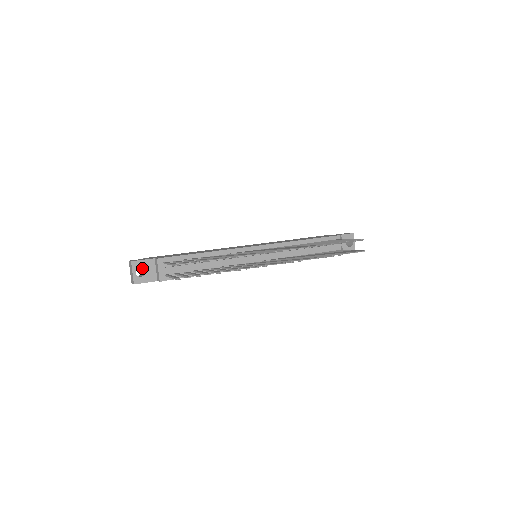
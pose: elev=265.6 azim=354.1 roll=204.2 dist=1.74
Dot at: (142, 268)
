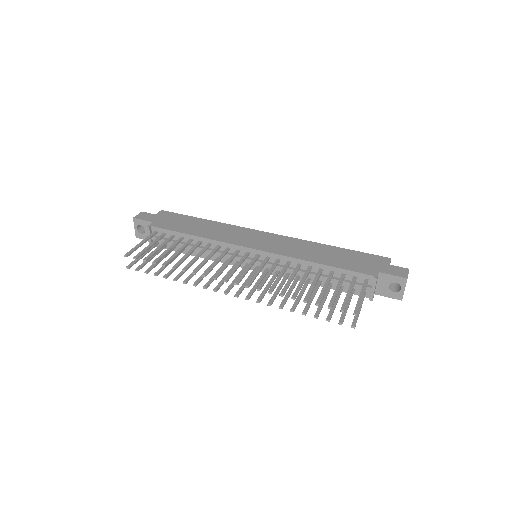
Dot at: occluded
